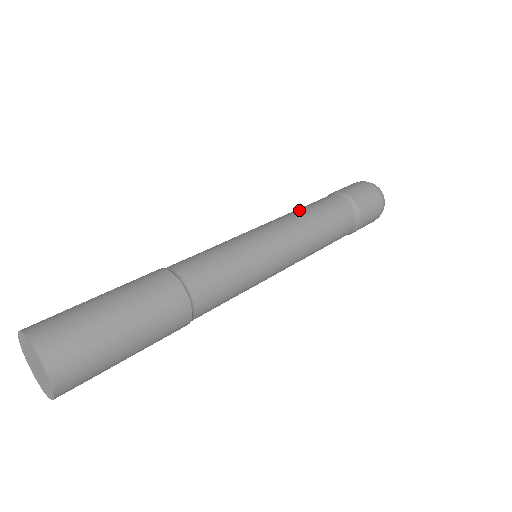
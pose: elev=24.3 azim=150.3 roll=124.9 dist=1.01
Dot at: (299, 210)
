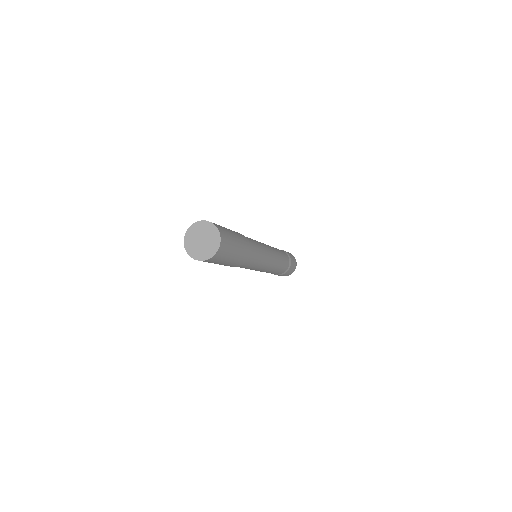
Dot at: occluded
